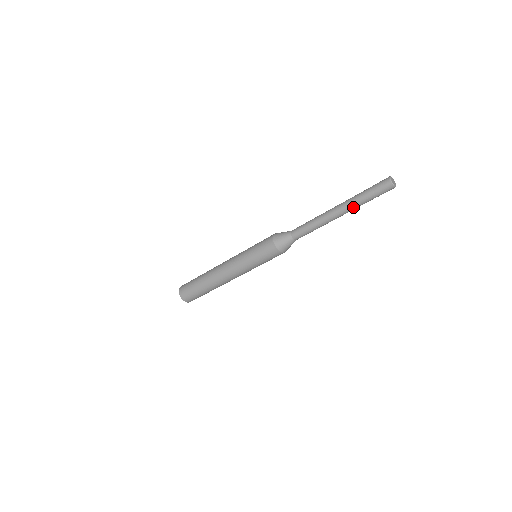
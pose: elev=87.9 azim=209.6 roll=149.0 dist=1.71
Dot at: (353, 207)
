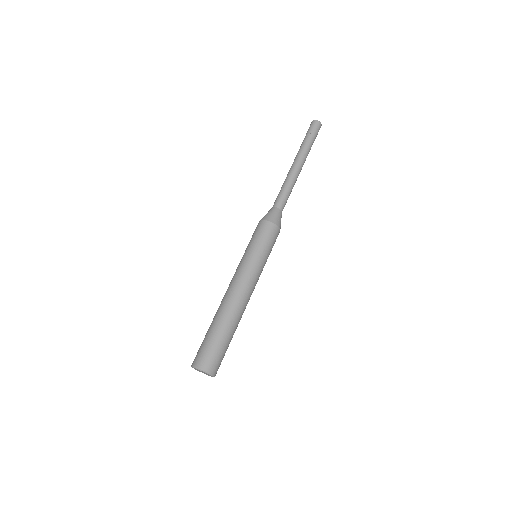
Dot at: (305, 153)
